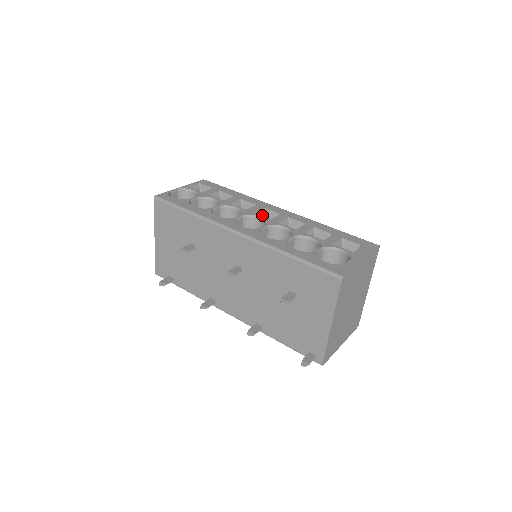
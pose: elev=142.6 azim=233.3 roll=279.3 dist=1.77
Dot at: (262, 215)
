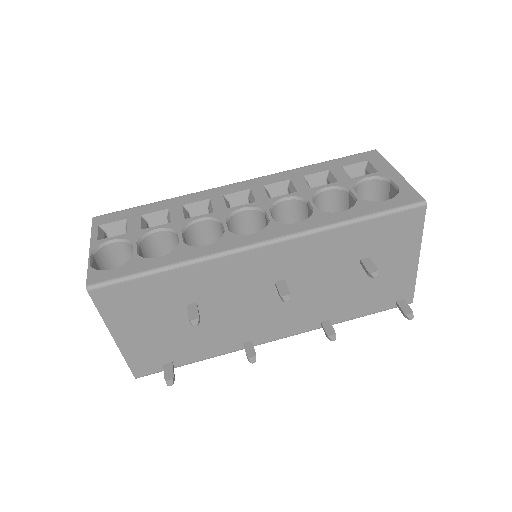
Dot at: (229, 205)
